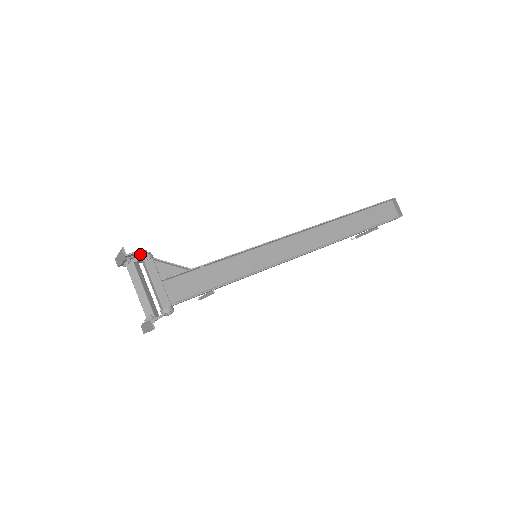
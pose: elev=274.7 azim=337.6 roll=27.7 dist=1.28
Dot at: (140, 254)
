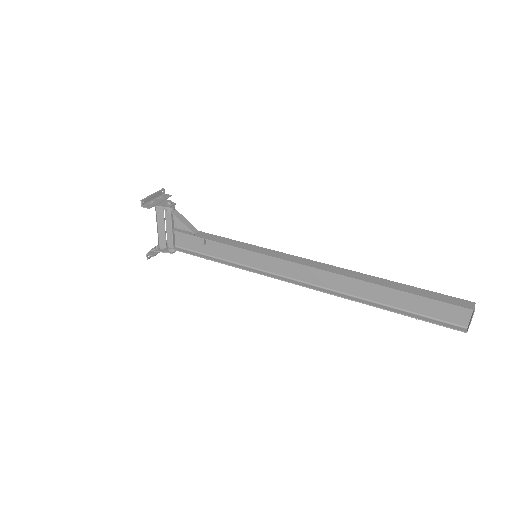
Dot at: (159, 206)
